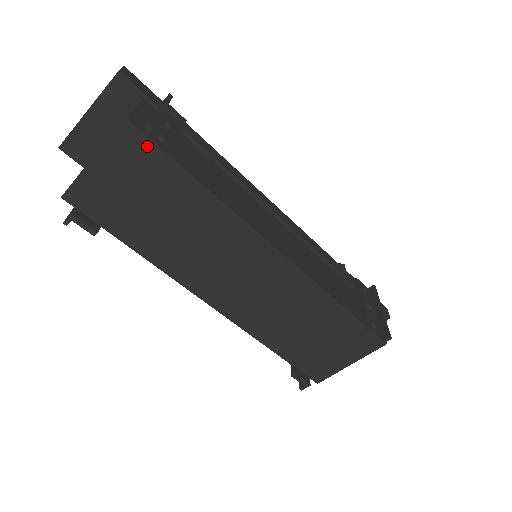
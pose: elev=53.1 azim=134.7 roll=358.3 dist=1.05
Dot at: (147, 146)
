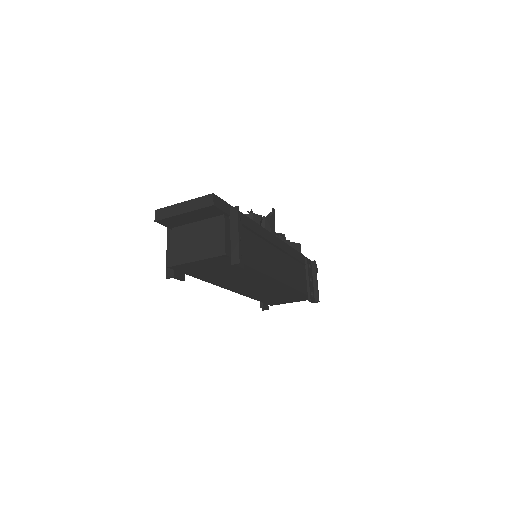
Dot at: (230, 260)
